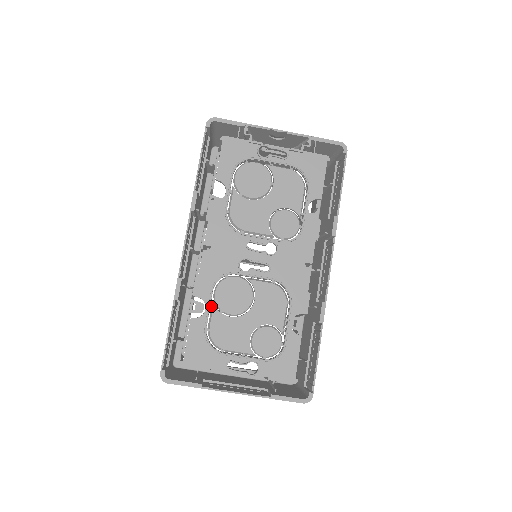
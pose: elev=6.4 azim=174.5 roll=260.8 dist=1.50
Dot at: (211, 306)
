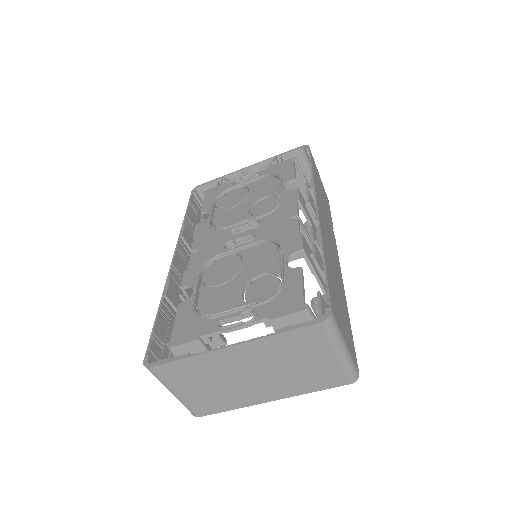
Dot at: (200, 289)
